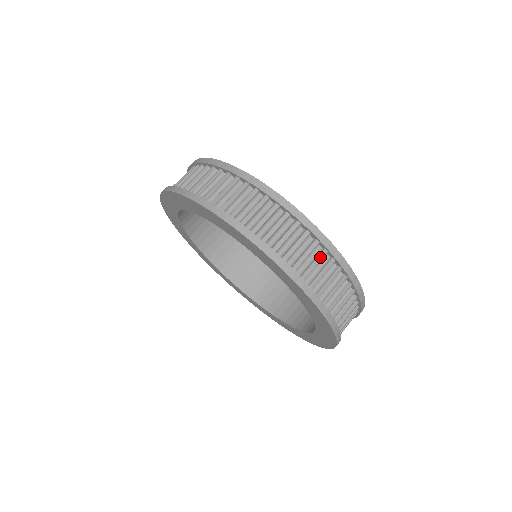
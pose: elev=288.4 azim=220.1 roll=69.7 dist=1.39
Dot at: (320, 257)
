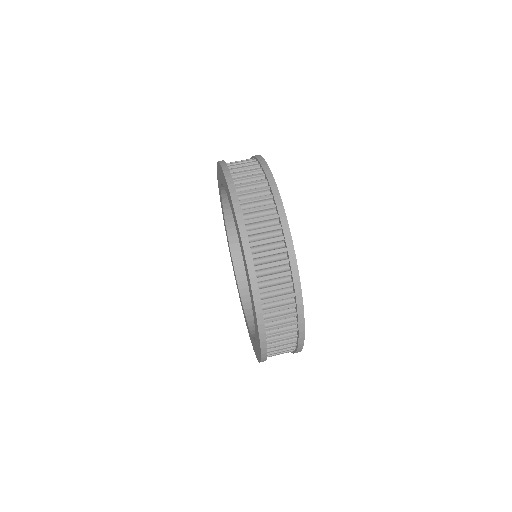
Dot at: (289, 347)
